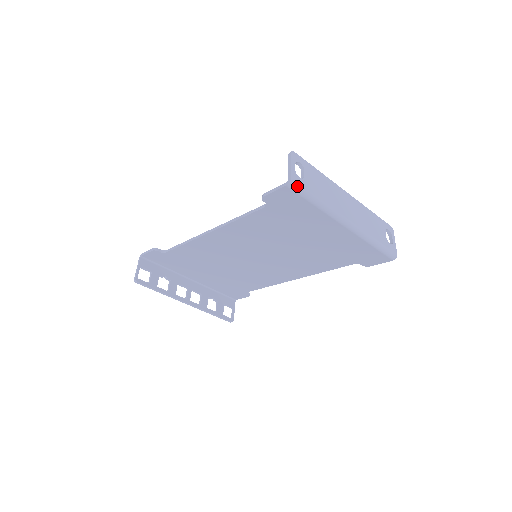
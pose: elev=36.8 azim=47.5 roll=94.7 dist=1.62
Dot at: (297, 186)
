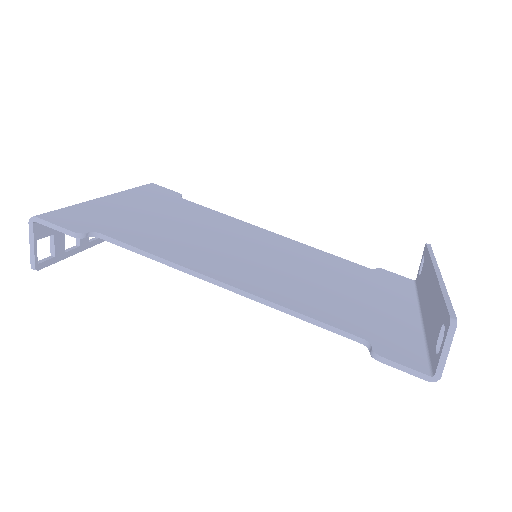
Dot at: occluded
